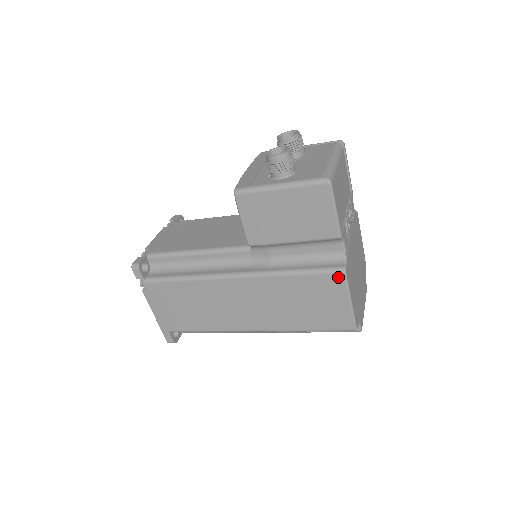
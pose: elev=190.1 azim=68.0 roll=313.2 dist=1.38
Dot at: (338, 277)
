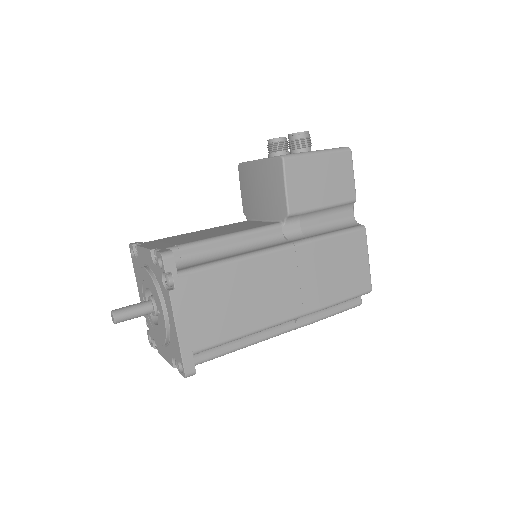
Dot at: (361, 234)
